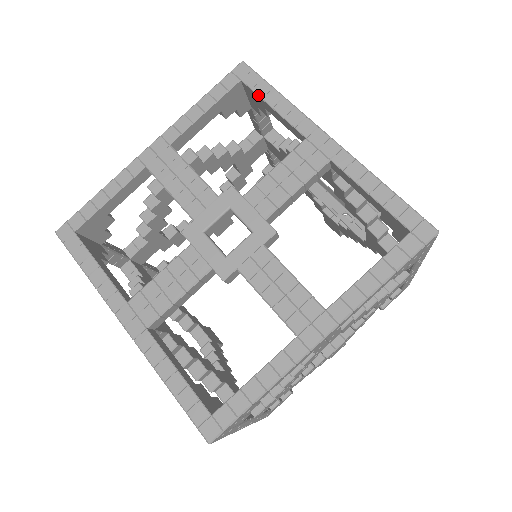
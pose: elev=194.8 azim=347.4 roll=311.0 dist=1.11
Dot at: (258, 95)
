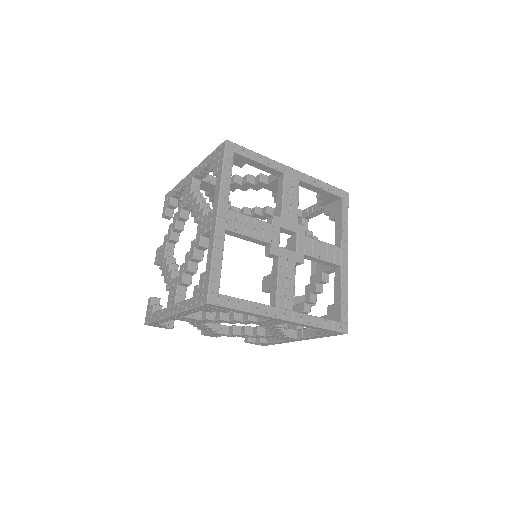
Dot at: (342, 211)
